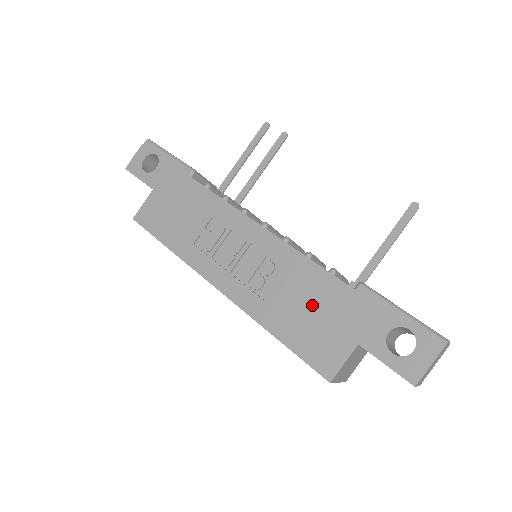
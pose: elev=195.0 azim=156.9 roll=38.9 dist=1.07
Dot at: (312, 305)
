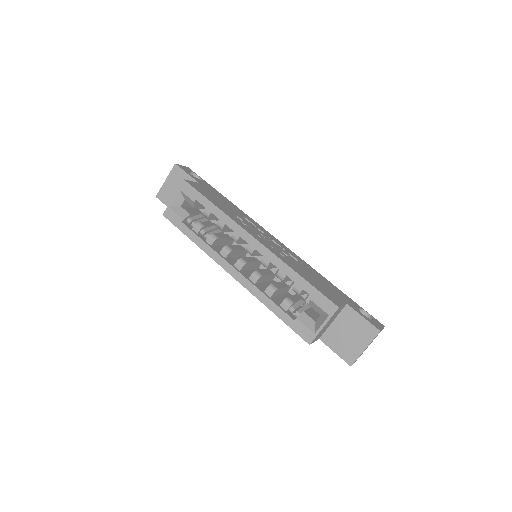
Dot at: (317, 278)
